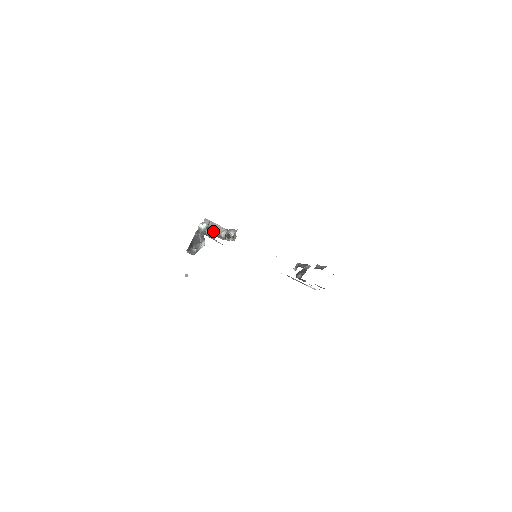
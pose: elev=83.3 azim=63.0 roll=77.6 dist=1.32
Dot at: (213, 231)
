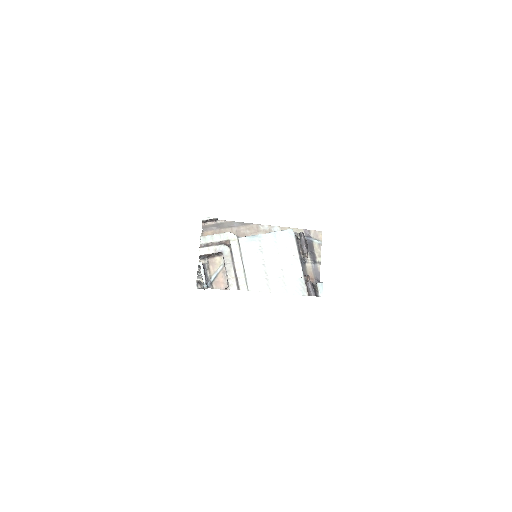
Dot at: (211, 255)
